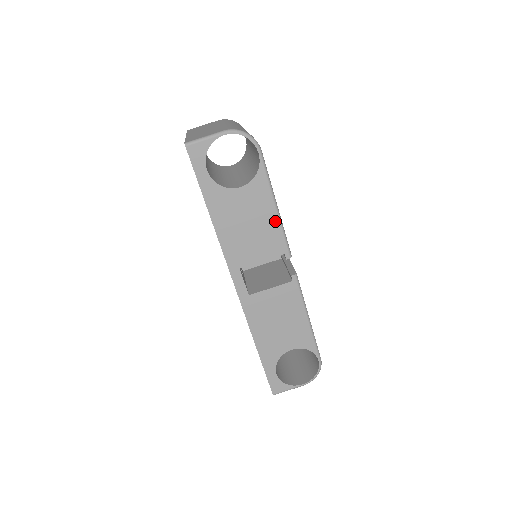
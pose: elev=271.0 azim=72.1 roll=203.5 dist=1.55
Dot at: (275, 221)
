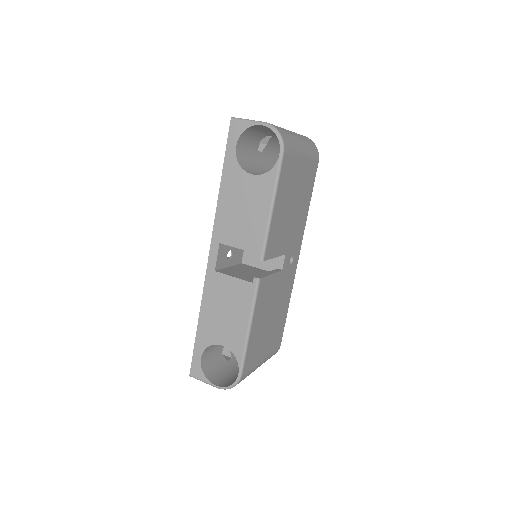
Dot at: (265, 220)
